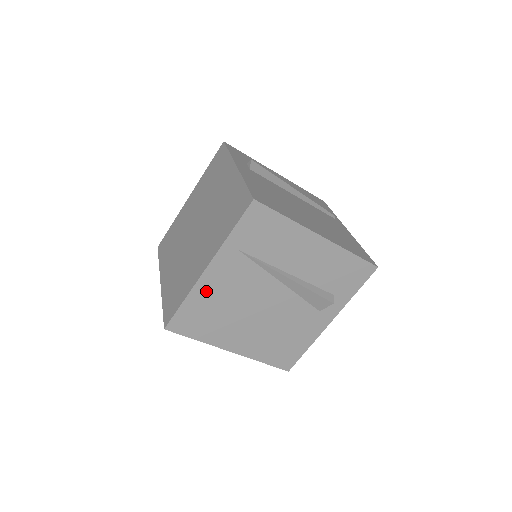
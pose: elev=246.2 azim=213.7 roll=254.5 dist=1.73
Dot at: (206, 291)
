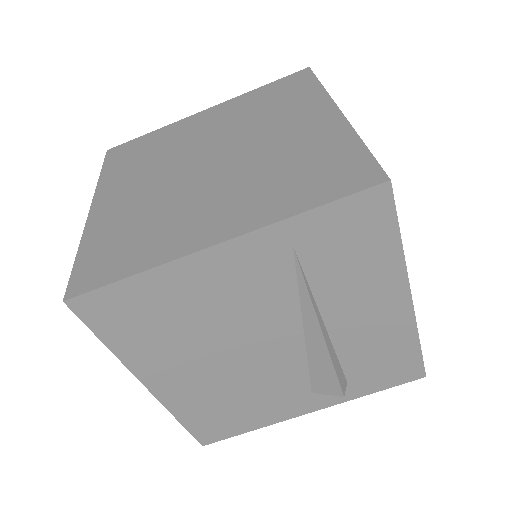
Dot at: (186, 280)
